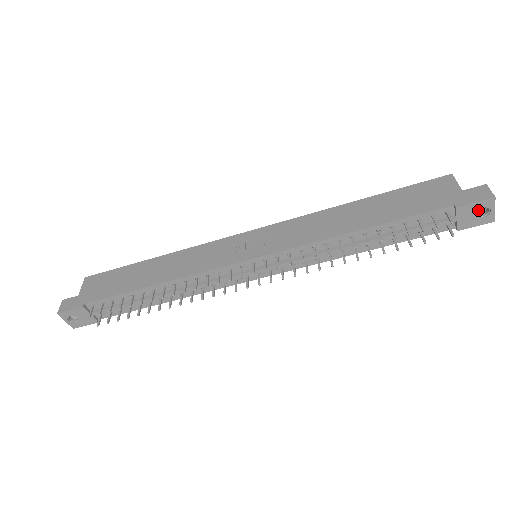
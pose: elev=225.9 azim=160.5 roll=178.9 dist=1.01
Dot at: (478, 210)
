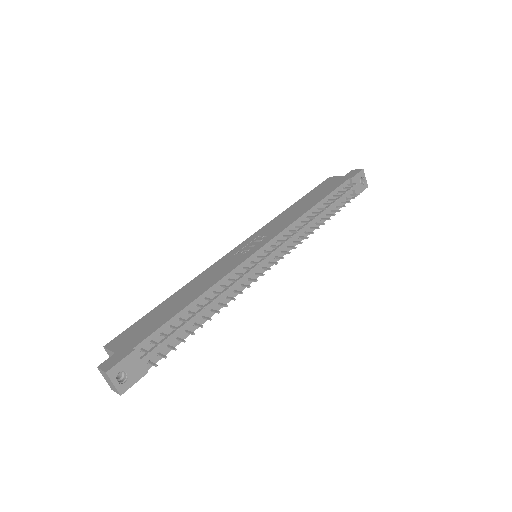
Dot at: occluded
